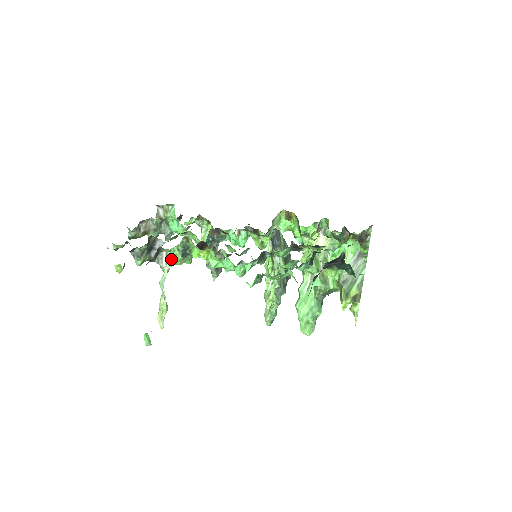
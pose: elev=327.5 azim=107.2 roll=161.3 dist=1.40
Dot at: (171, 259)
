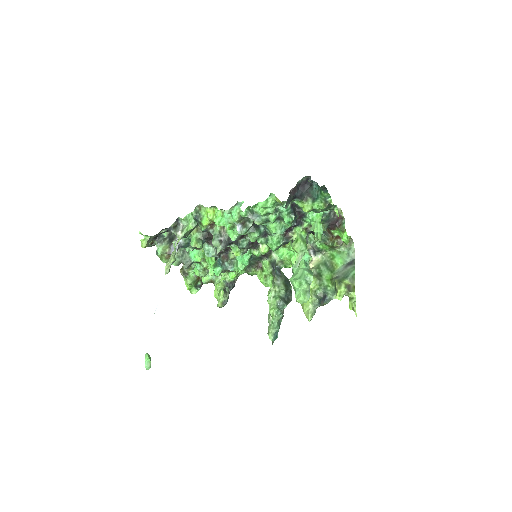
Dot at: (186, 227)
